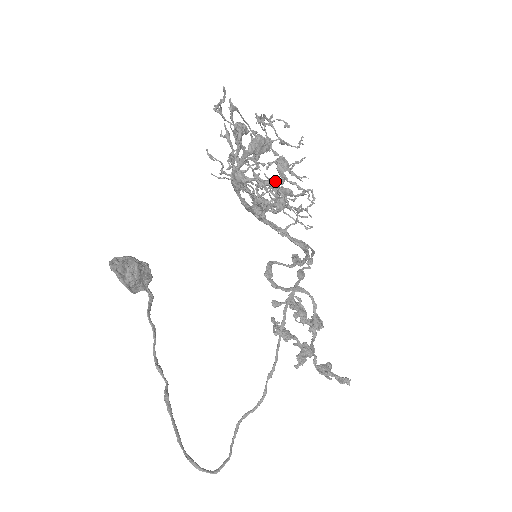
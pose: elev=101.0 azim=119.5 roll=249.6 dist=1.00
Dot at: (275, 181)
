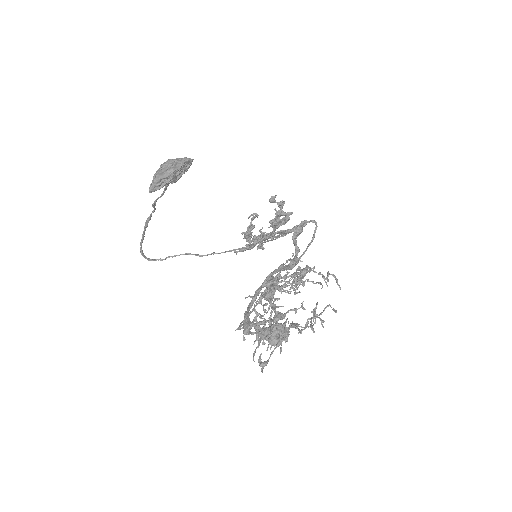
Dot at: occluded
